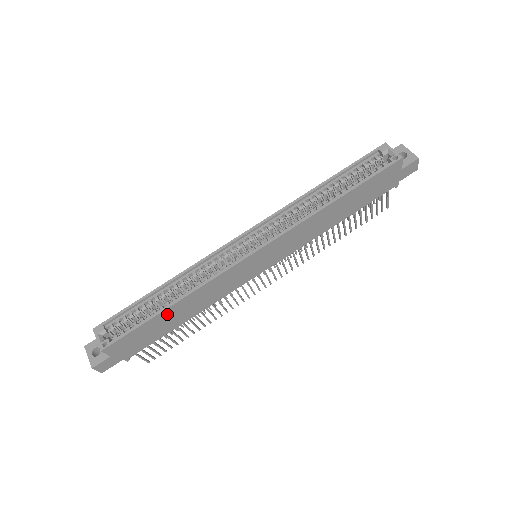
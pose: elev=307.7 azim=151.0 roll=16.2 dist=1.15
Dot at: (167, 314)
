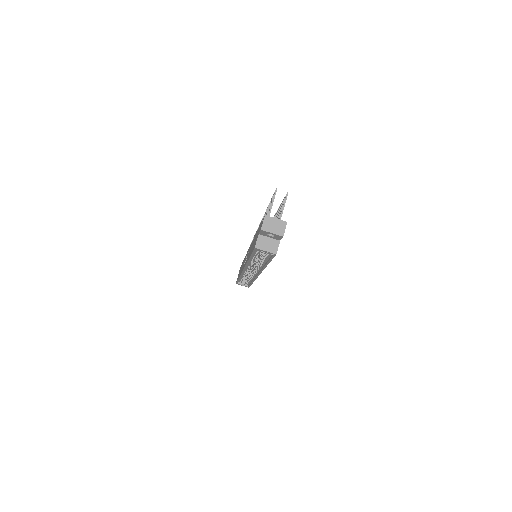
Dot at: occluded
